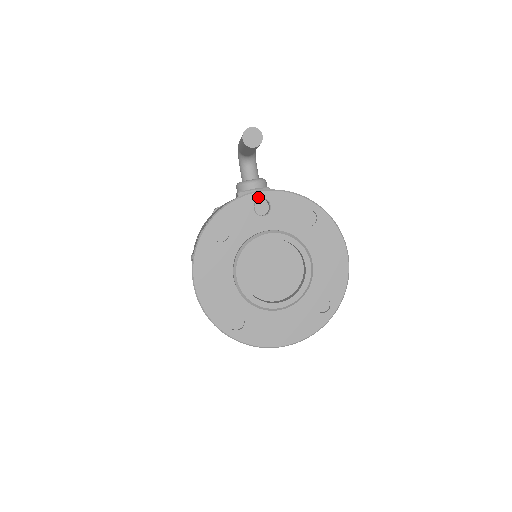
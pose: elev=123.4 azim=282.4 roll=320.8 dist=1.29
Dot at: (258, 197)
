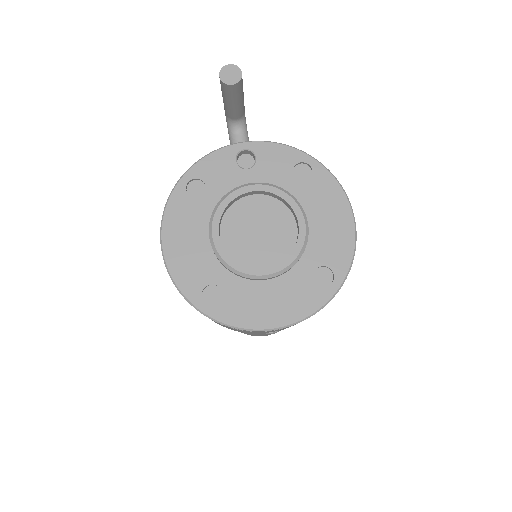
Dot at: (241, 148)
